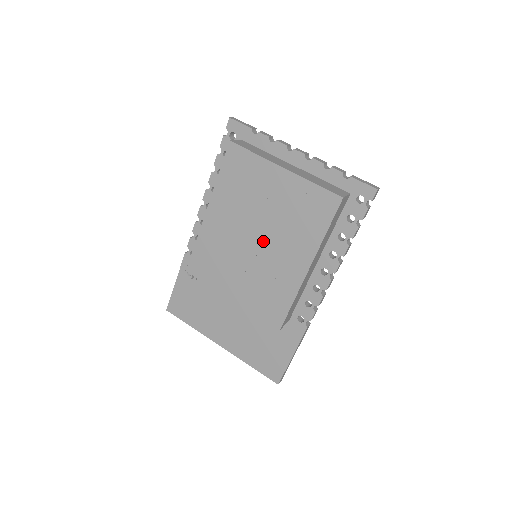
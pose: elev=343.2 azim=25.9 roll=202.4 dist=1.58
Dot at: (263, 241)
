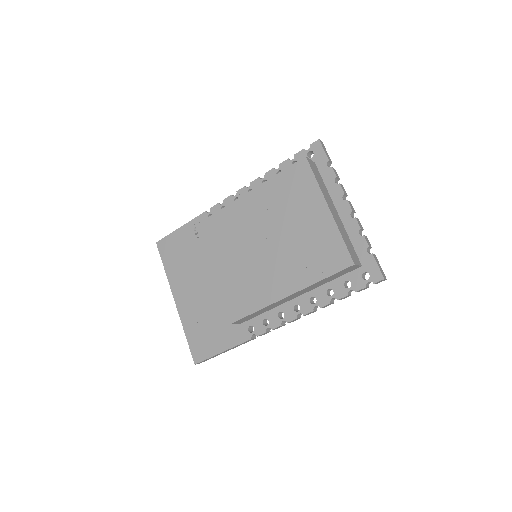
Dot at: (270, 249)
